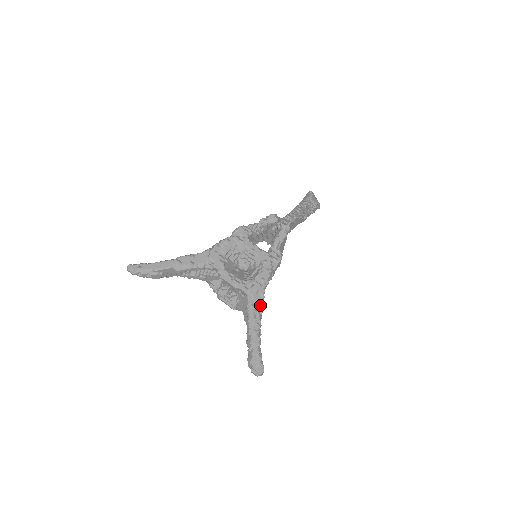
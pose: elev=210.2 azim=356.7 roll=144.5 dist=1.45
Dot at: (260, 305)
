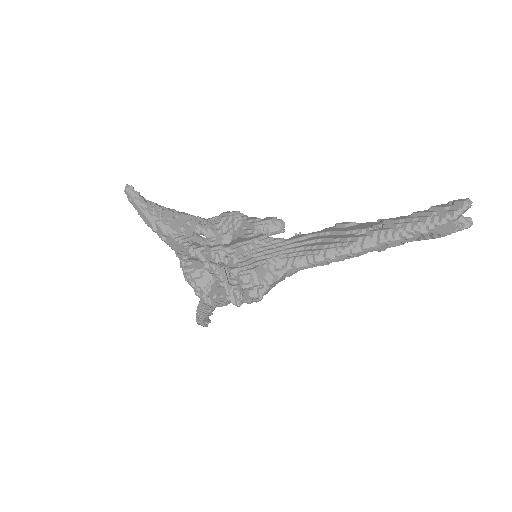
Dot at: (208, 309)
